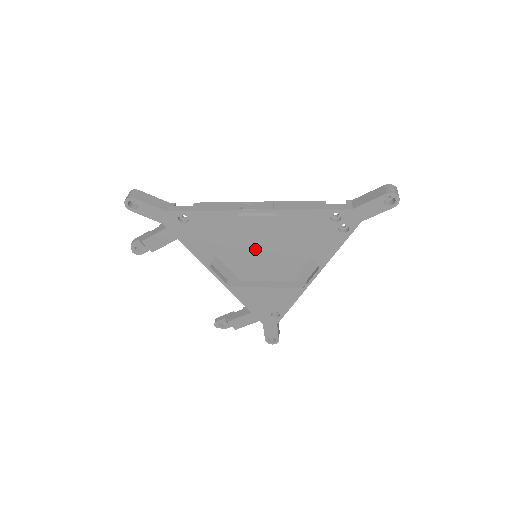
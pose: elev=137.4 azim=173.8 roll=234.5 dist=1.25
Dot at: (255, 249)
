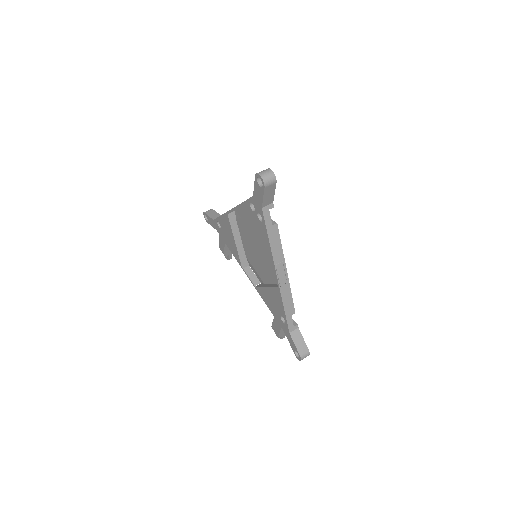
Dot at: (254, 249)
